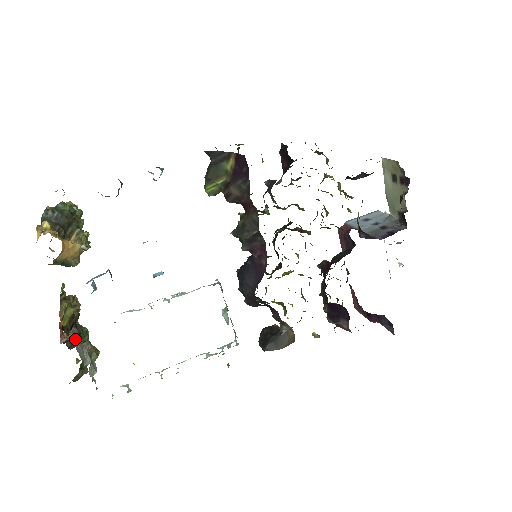
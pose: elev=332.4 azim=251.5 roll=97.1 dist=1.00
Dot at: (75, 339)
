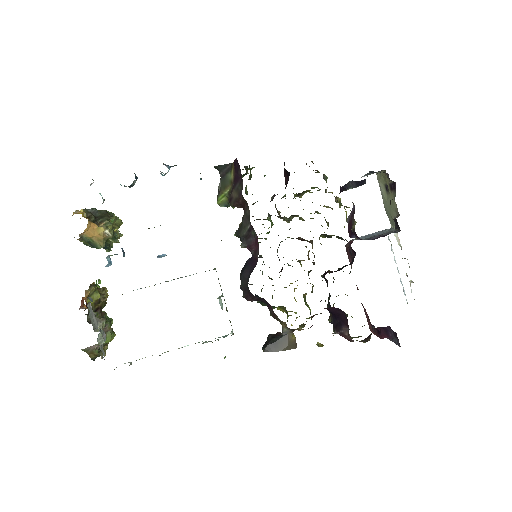
Dot at: (91, 309)
